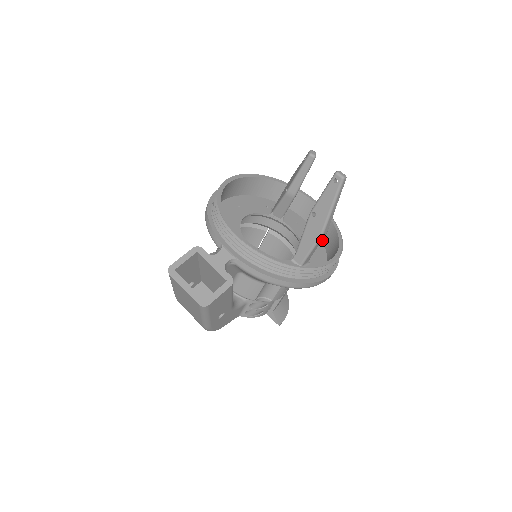
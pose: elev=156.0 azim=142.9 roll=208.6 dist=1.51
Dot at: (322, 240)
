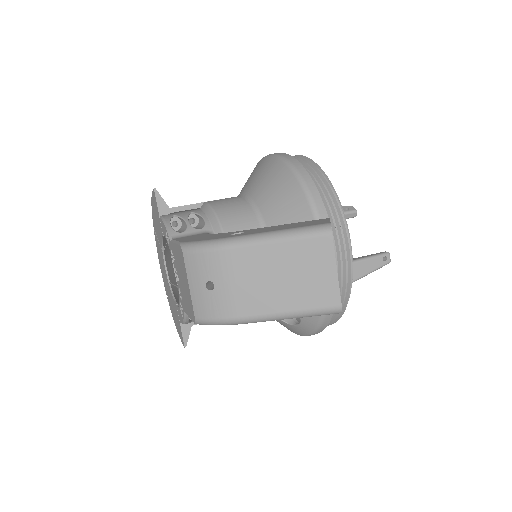
Dot at: occluded
